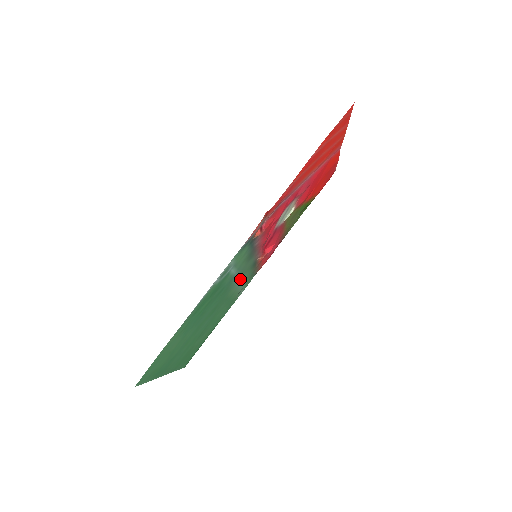
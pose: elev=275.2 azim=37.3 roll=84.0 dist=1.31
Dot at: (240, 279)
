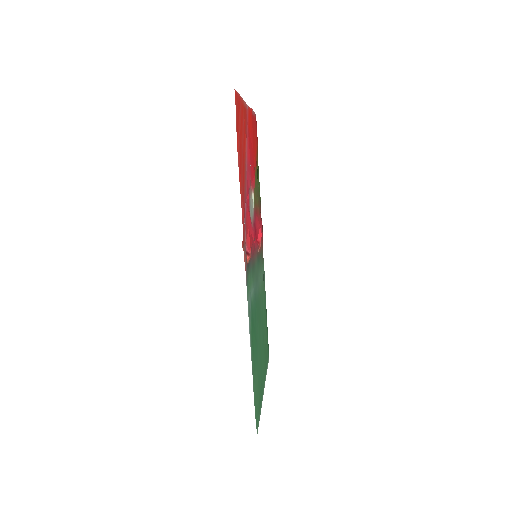
Dot at: (258, 279)
